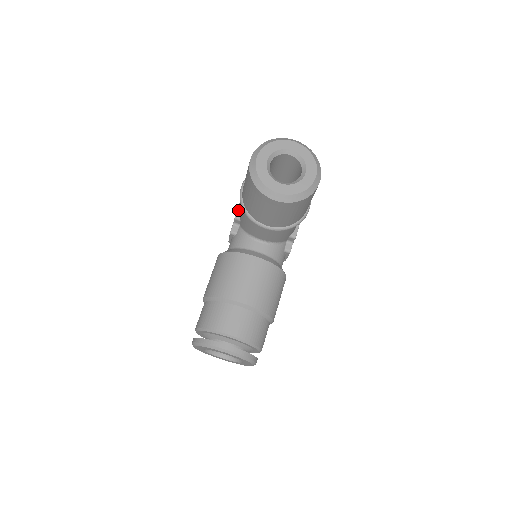
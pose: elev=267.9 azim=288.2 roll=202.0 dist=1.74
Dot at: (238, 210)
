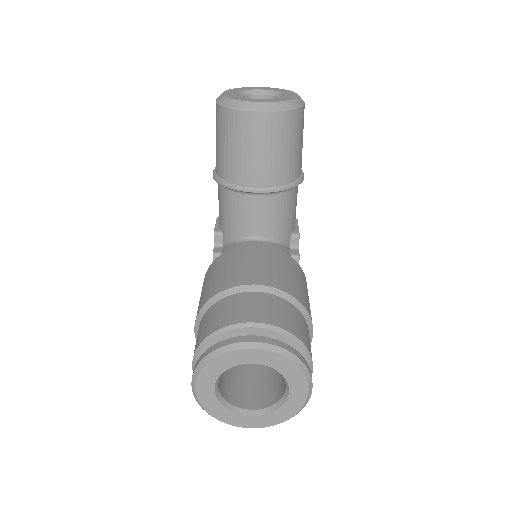
Dot at: (216, 226)
